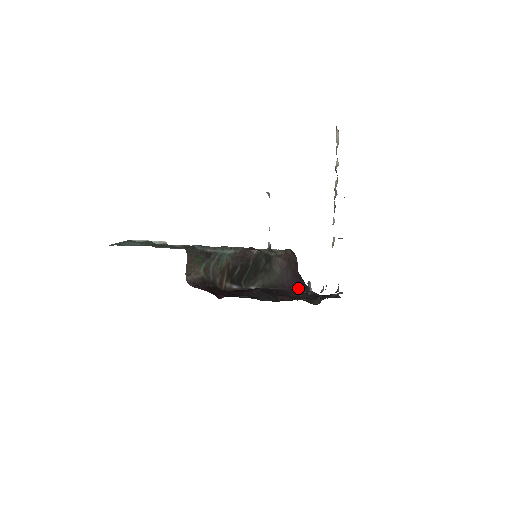
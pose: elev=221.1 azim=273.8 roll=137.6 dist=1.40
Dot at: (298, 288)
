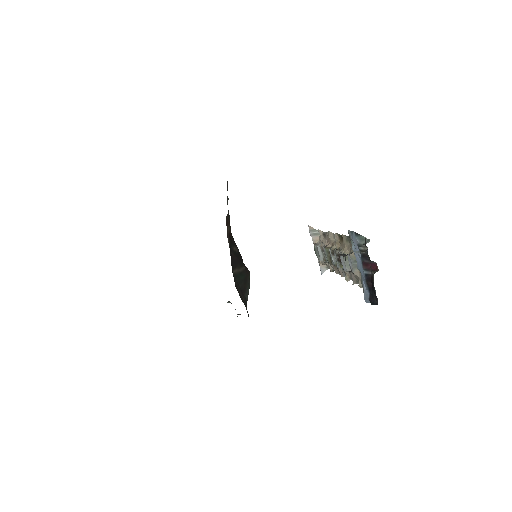
Dot at: occluded
